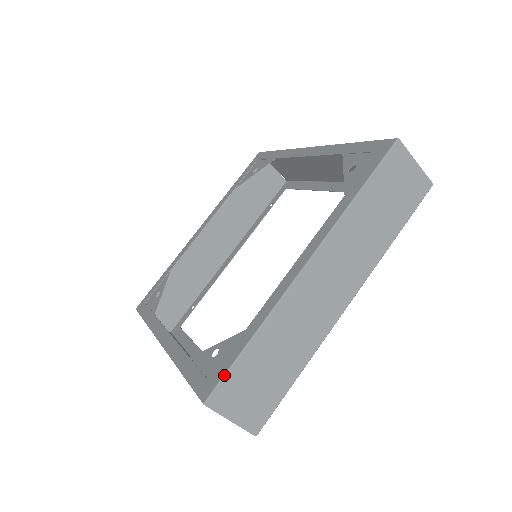
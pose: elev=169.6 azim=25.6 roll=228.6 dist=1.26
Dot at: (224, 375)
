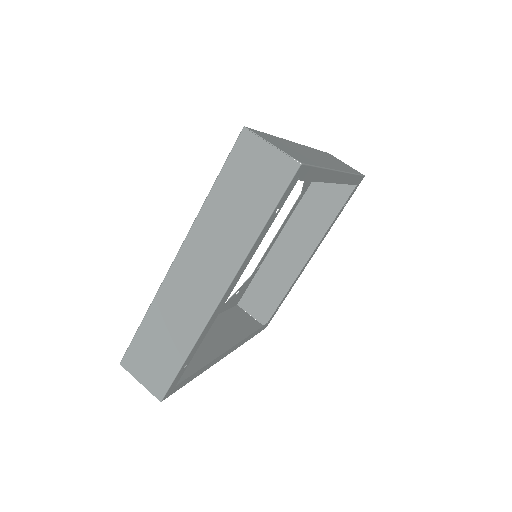
Dot at: occluded
